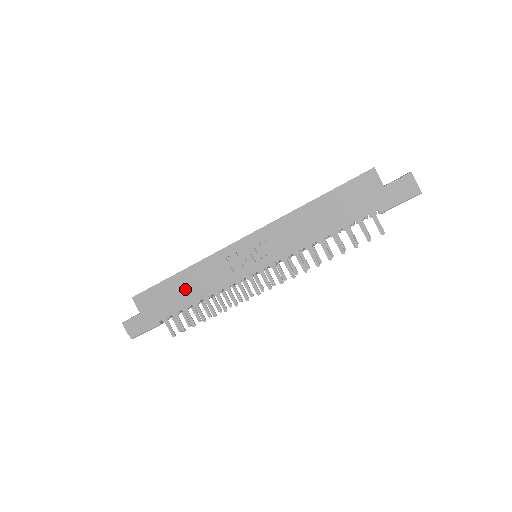
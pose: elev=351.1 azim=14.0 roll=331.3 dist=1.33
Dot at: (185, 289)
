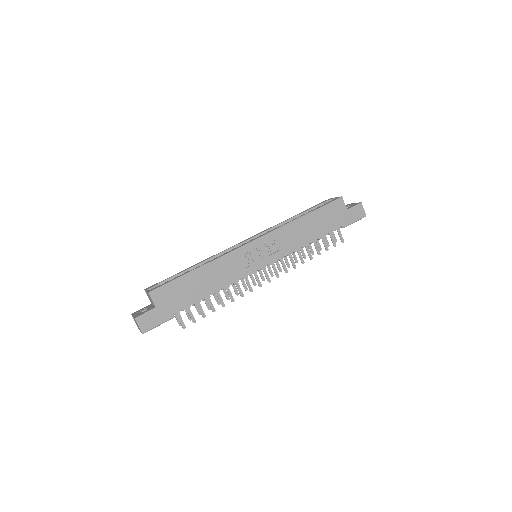
Dot at: (203, 283)
